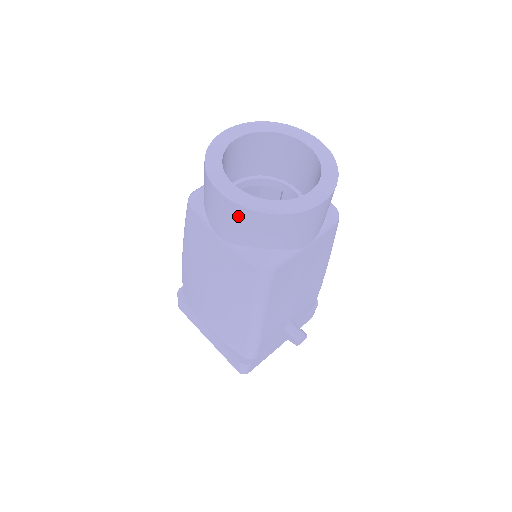
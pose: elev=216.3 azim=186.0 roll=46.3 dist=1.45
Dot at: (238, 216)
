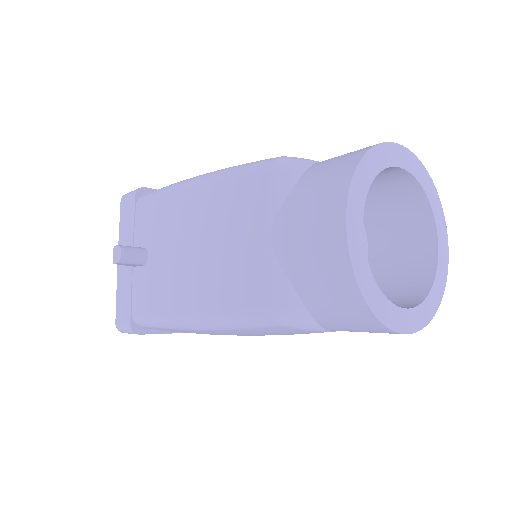
Dot at: occluded
